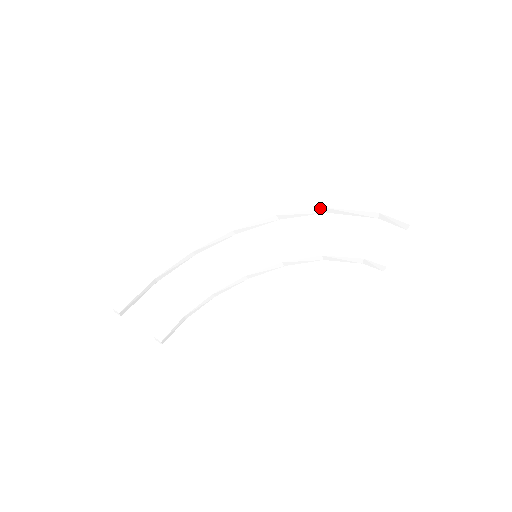
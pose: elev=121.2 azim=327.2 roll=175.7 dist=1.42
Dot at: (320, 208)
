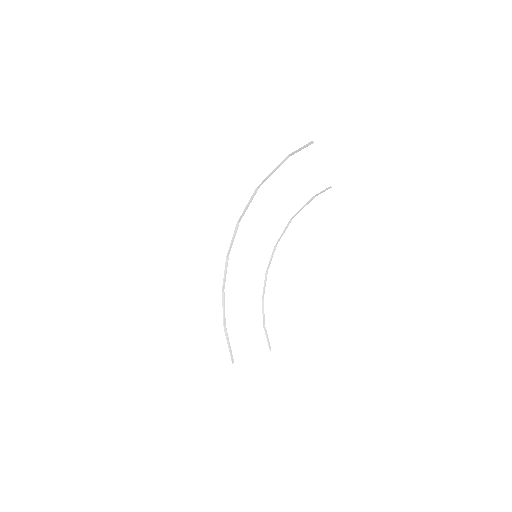
Dot at: (254, 191)
